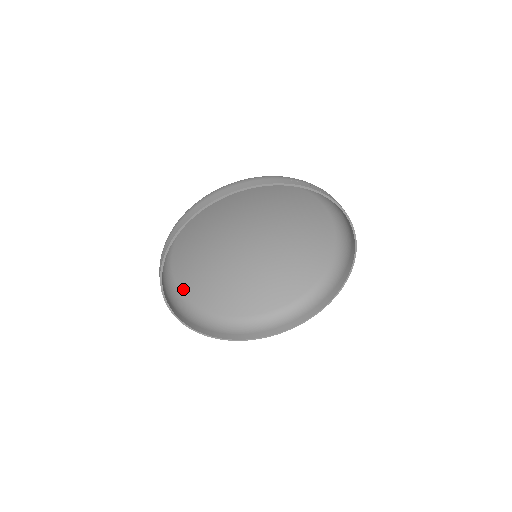
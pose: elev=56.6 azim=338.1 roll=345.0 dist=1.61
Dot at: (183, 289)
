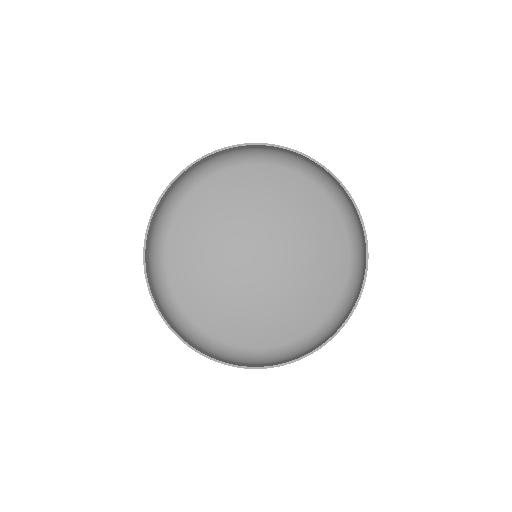
Dot at: (181, 211)
